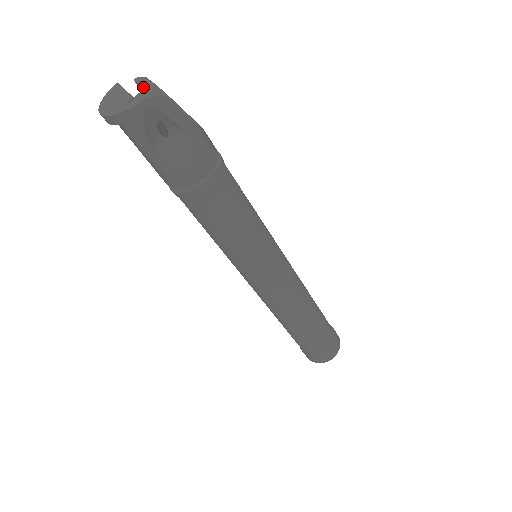
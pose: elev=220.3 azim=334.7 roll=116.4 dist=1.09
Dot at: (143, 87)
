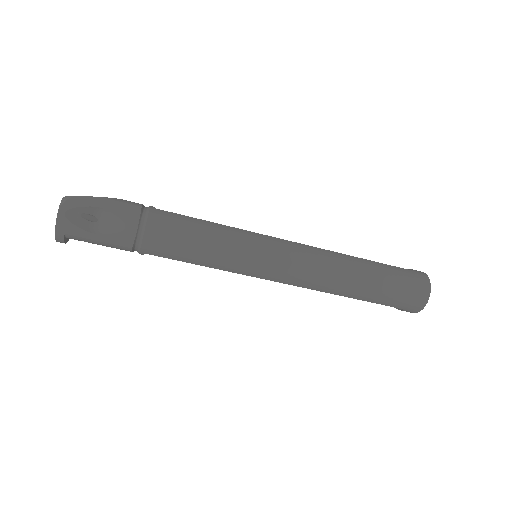
Dot at: occluded
